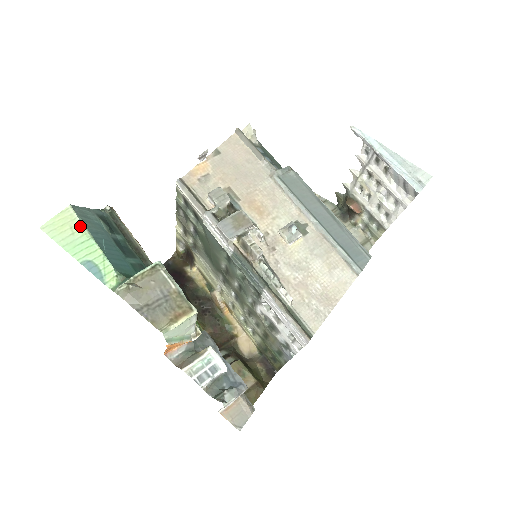
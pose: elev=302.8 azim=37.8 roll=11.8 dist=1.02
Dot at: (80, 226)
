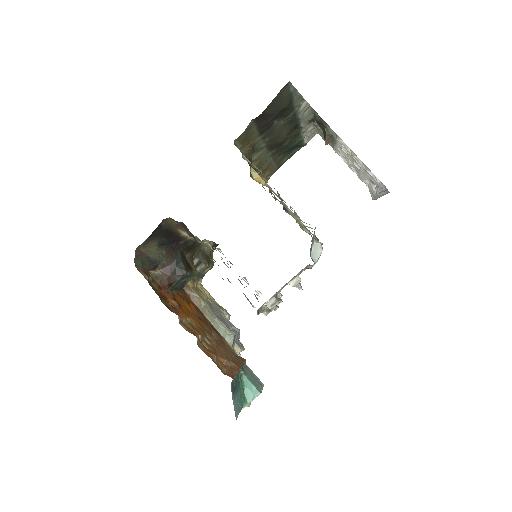
Dot at: (237, 417)
